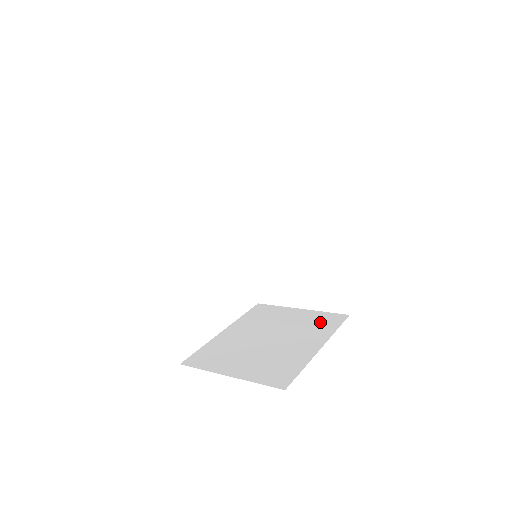
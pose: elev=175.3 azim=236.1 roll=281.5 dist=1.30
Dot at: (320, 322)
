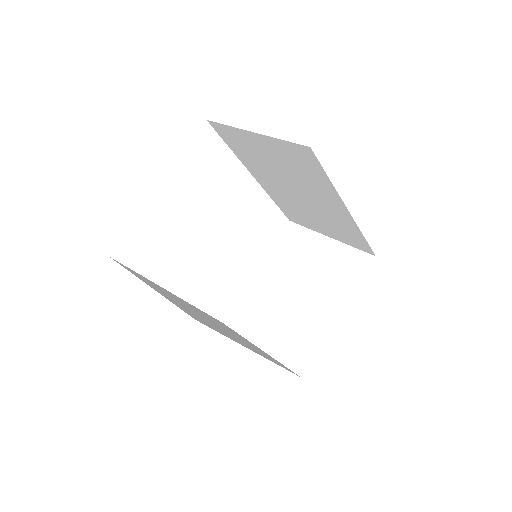
Dot at: (344, 268)
